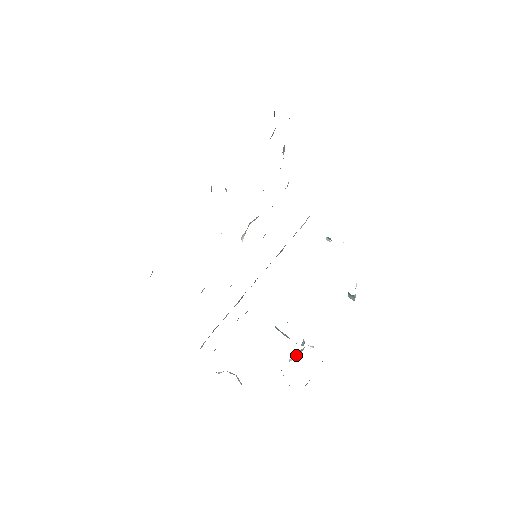
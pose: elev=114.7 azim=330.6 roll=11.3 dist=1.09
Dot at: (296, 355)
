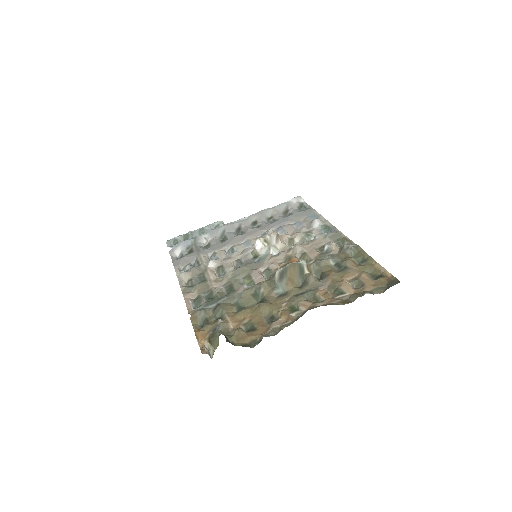
Dot at: occluded
